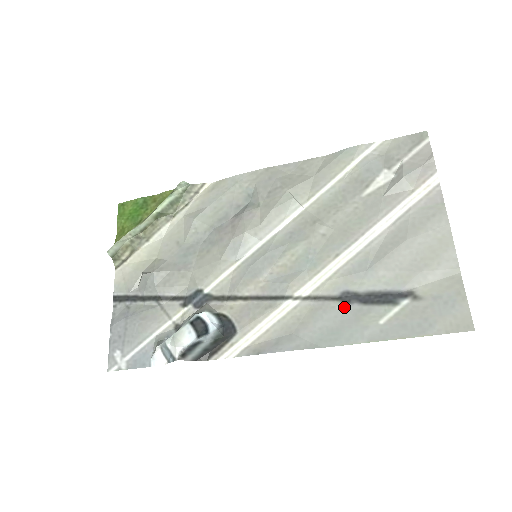
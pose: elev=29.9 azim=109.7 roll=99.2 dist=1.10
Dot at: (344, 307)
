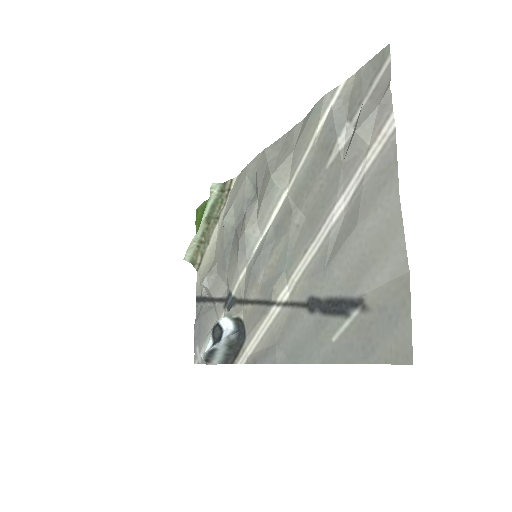
Dot at: (309, 317)
